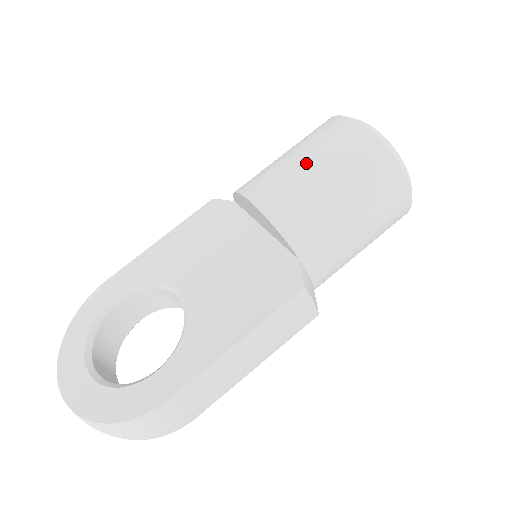
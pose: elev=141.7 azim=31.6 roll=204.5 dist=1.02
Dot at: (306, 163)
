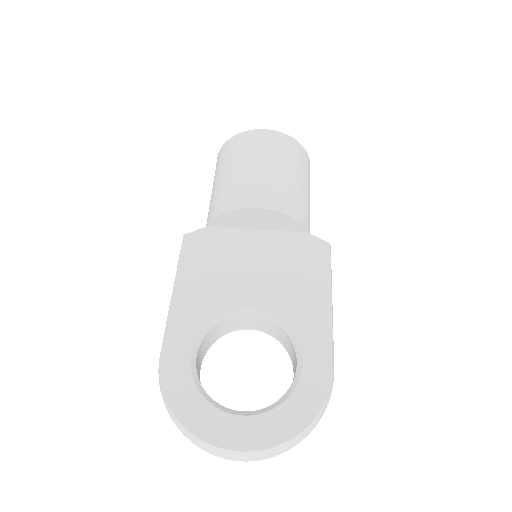
Dot at: (267, 167)
